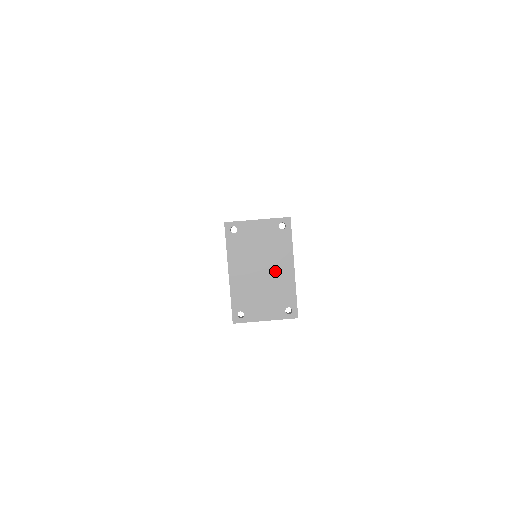
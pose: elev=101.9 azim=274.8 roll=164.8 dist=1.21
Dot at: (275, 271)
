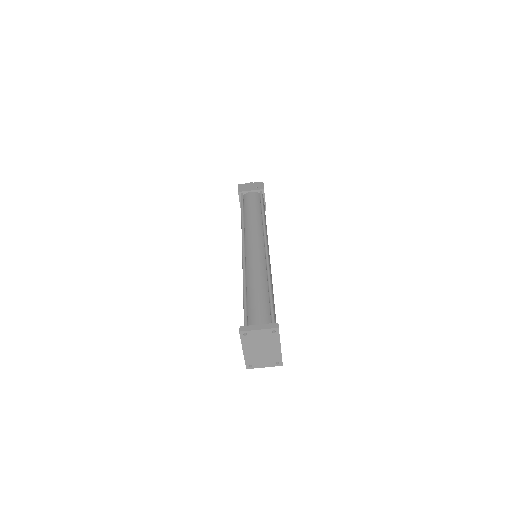
Dot at: (270, 349)
